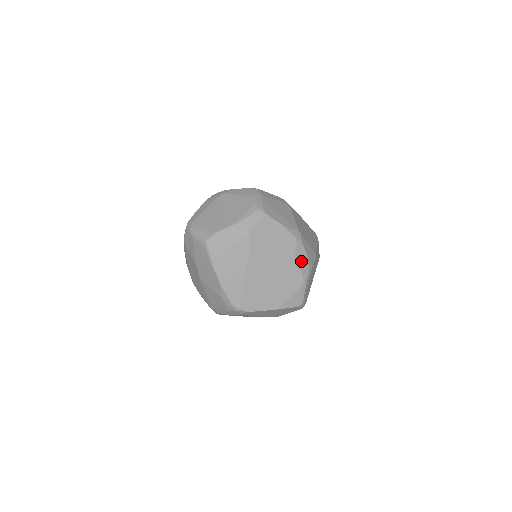
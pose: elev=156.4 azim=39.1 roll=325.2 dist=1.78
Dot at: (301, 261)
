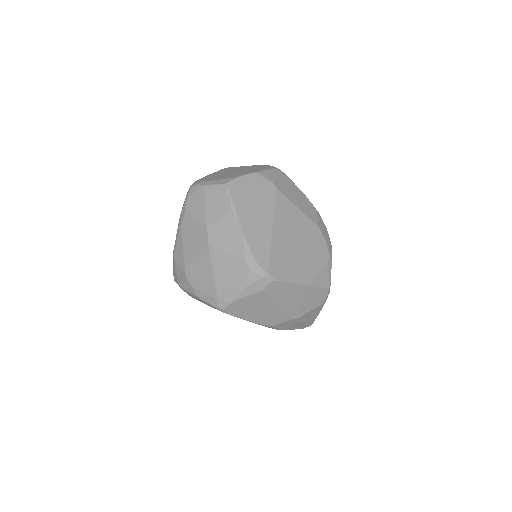
Dot at: (324, 232)
